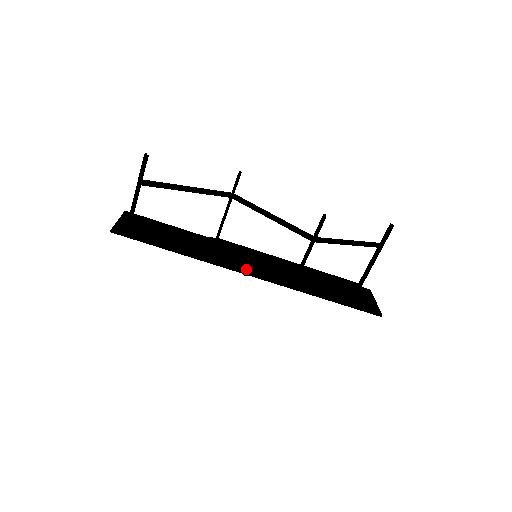
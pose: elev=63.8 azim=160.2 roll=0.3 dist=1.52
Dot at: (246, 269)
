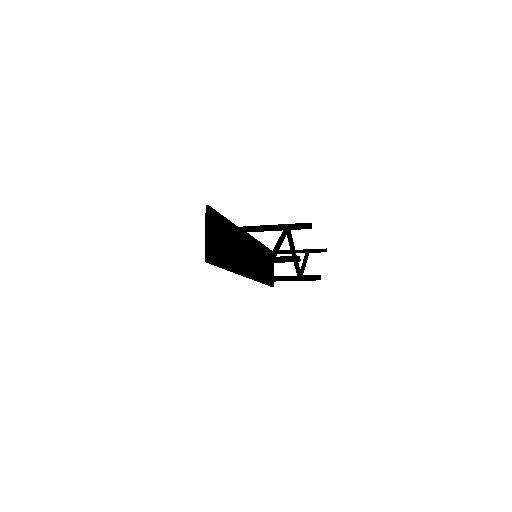
Dot at: occluded
